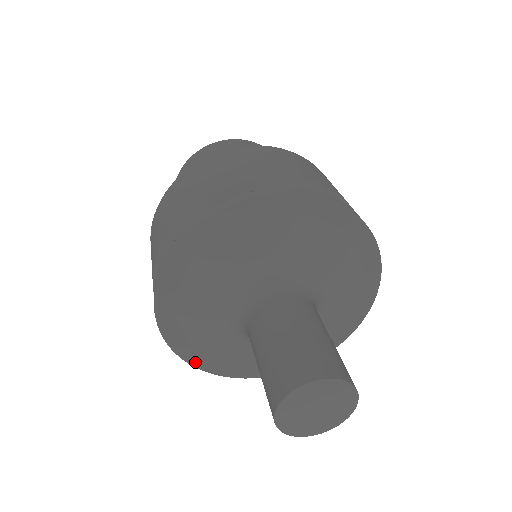
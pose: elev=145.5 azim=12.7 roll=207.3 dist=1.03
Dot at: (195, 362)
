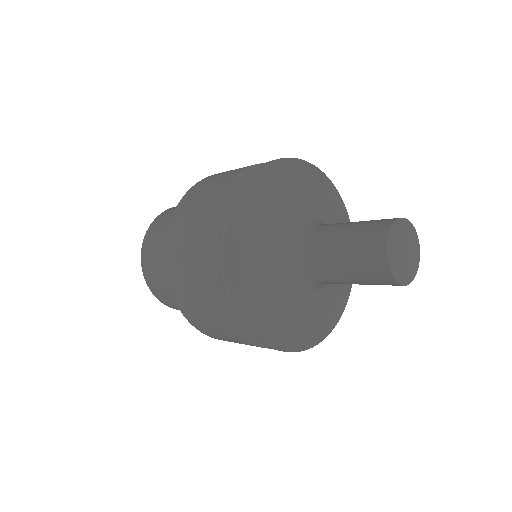
Dot at: (232, 269)
